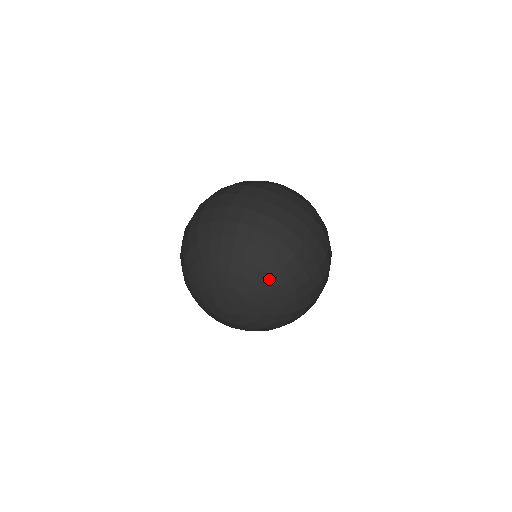
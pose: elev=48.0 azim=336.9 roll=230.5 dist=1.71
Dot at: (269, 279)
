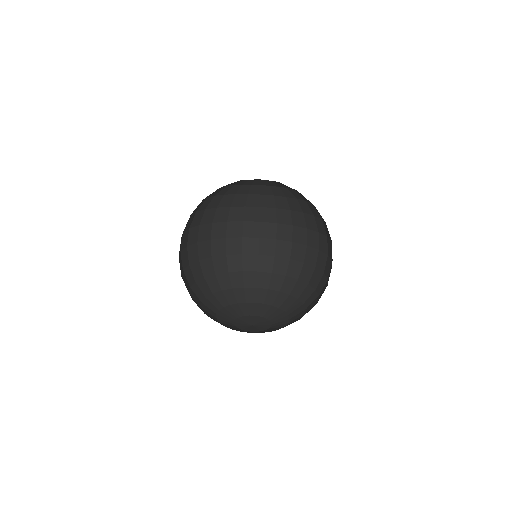
Dot at: (256, 289)
